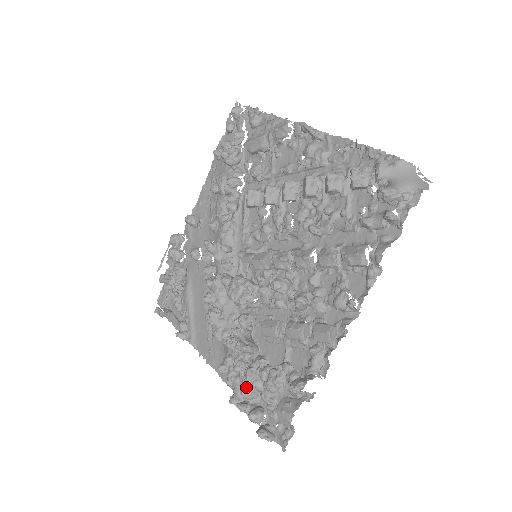
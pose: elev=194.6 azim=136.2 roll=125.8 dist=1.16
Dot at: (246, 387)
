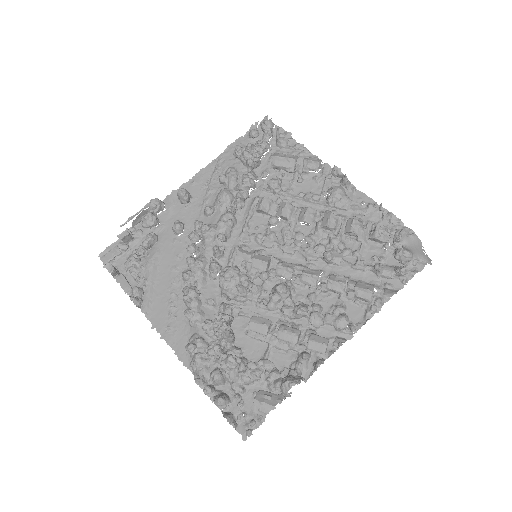
Dot at: (220, 372)
